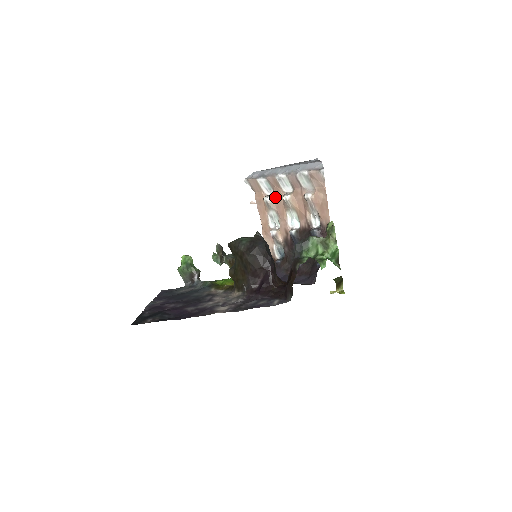
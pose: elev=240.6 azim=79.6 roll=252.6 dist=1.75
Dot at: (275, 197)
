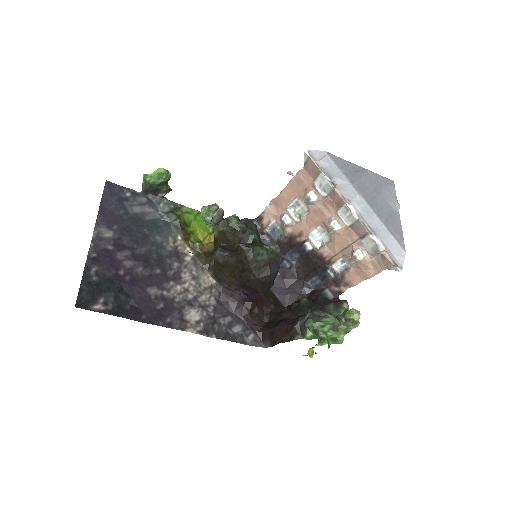
Dot at: (322, 203)
